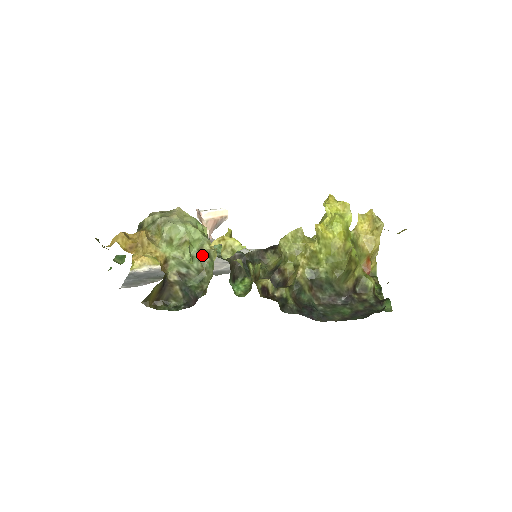
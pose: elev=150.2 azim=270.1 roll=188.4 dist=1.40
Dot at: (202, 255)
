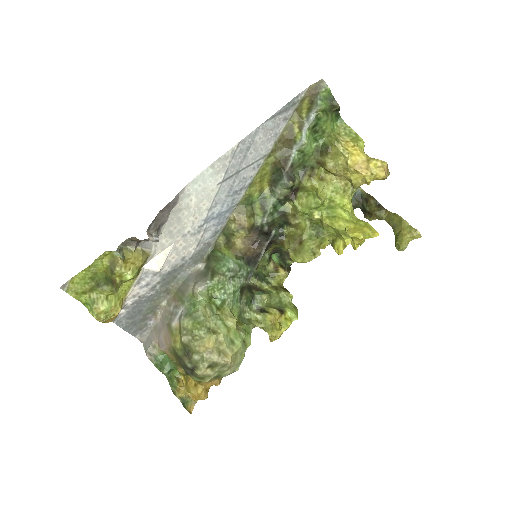
Dot at: occluded
